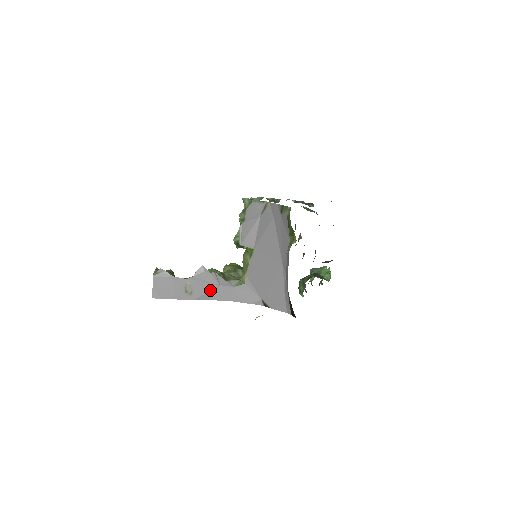
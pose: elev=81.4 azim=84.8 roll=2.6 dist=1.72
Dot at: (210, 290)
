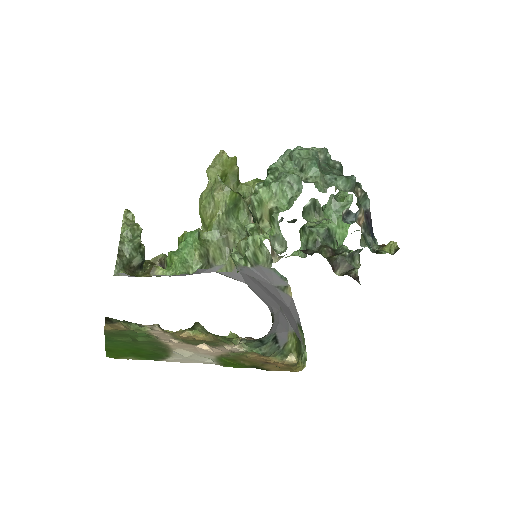
Dot at: occluded
